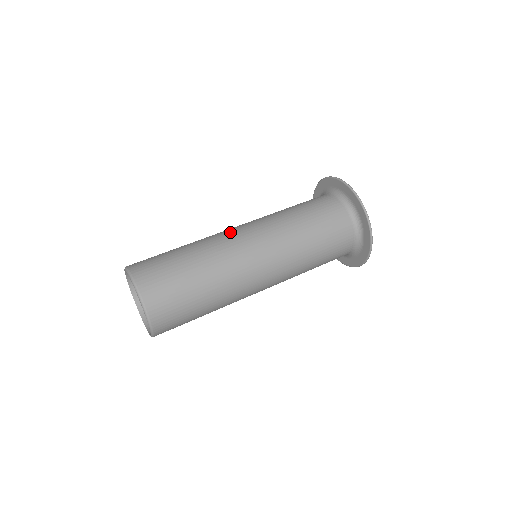
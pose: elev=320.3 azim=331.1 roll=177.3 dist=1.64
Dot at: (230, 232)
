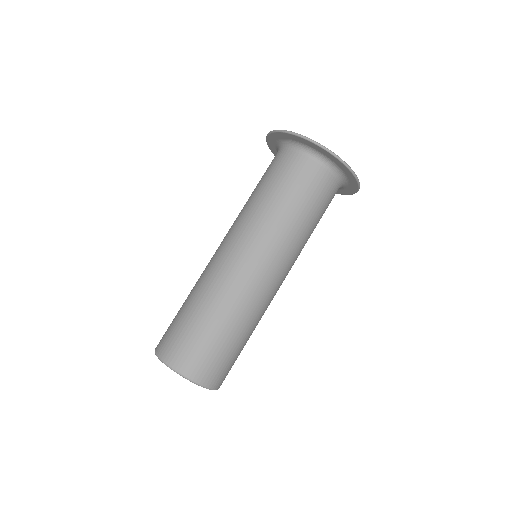
Dot at: (216, 258)
